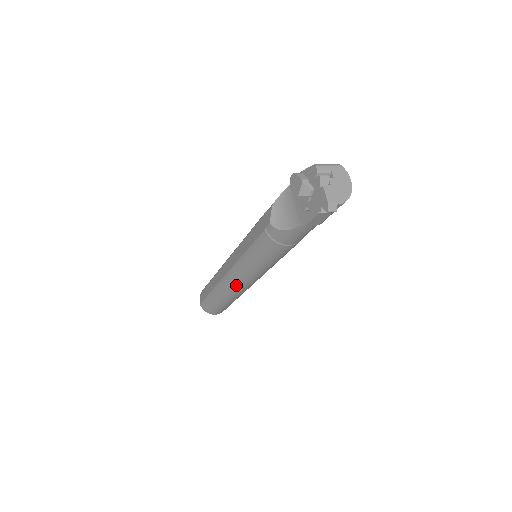
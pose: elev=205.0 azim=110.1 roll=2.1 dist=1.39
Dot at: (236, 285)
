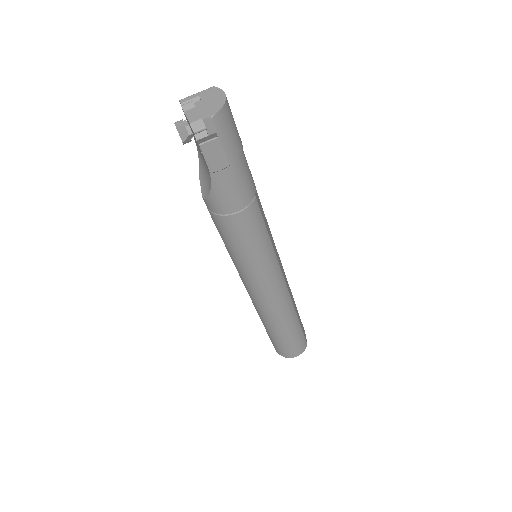
Dot at: (262, 301)
